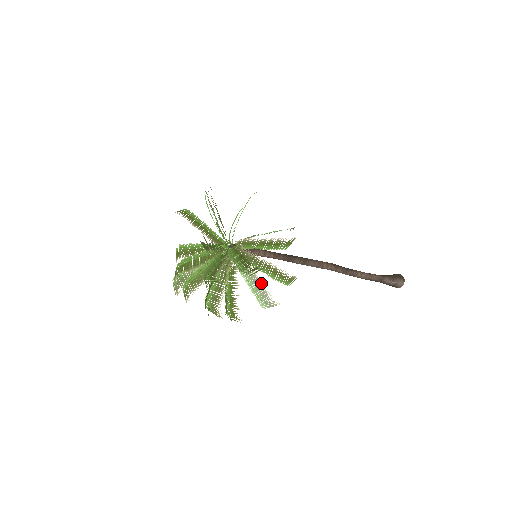
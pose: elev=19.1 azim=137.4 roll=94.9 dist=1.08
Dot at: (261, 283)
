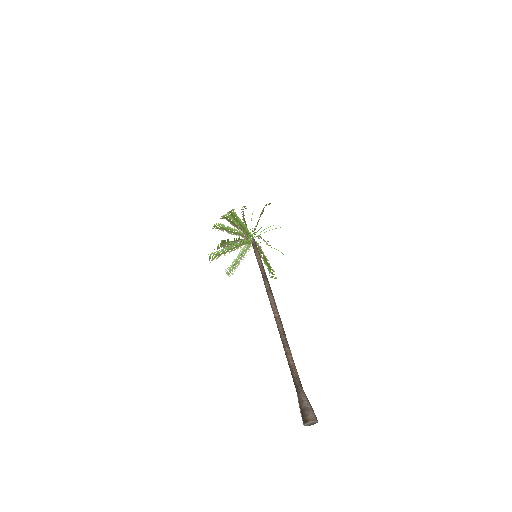
Dot at: occluded
